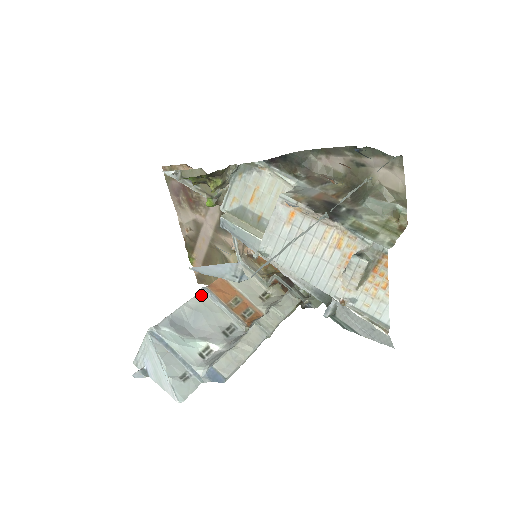
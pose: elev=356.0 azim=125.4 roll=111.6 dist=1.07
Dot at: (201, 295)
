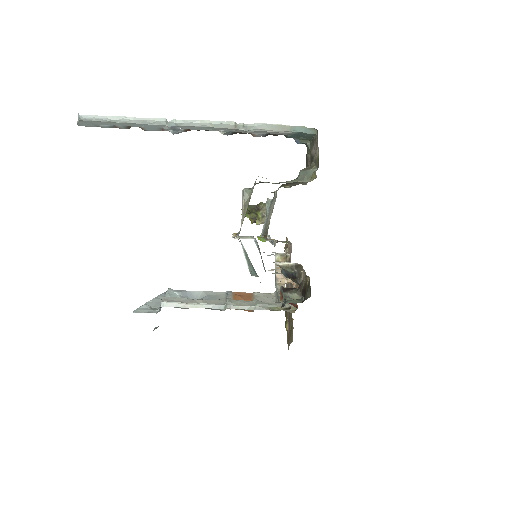
Dot at: (222, 293)
